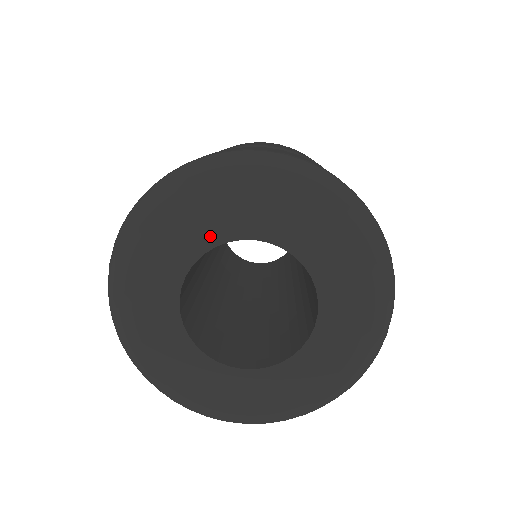
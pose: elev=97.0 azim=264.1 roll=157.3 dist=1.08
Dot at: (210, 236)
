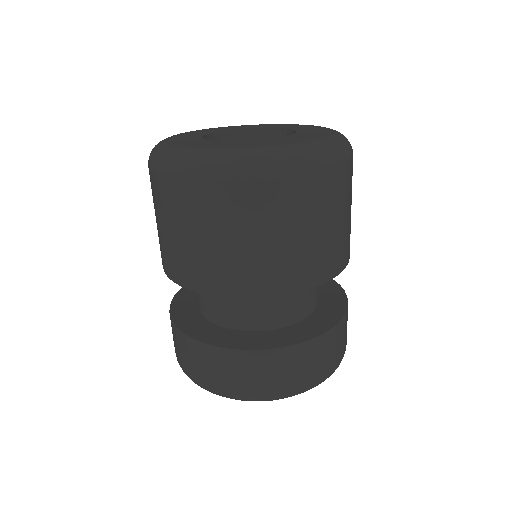
Dot at: occluded
